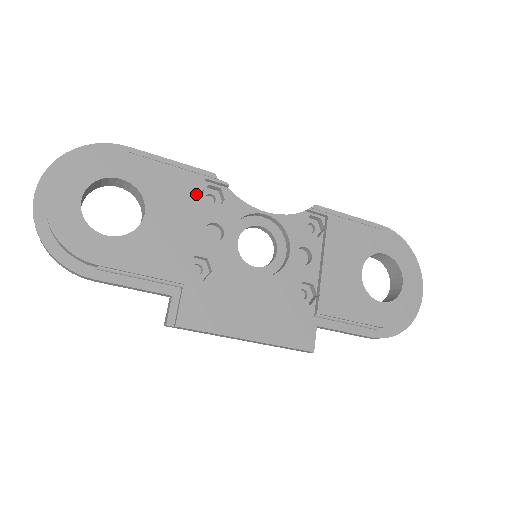
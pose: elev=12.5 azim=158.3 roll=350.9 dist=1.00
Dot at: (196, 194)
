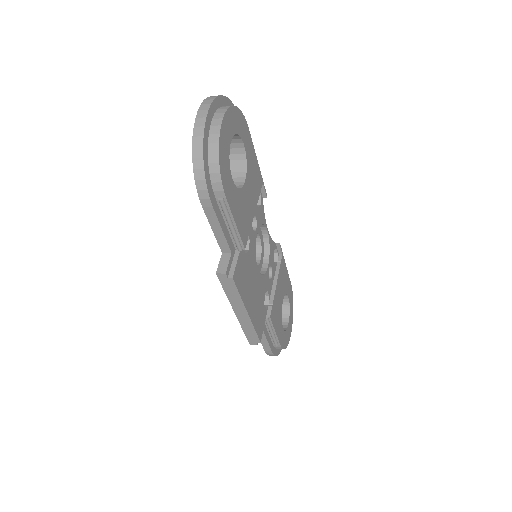
Dot at: (259, 190)
